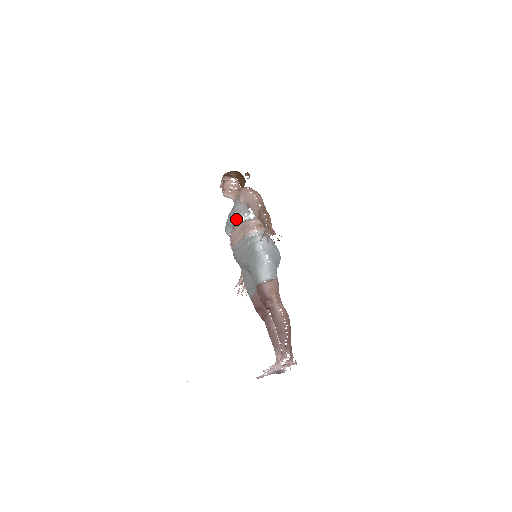
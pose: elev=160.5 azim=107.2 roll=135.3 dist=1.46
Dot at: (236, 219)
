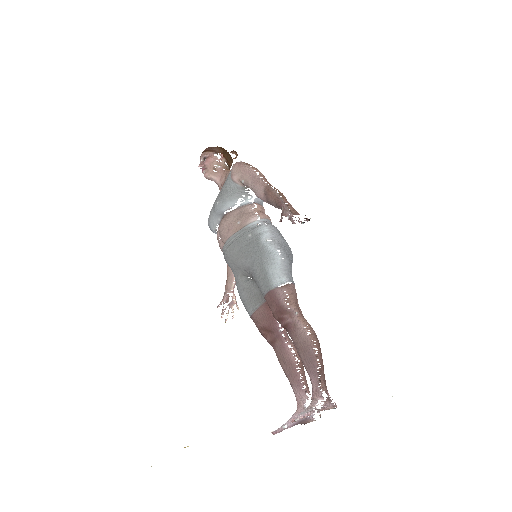
Dot at: (229, 203)
